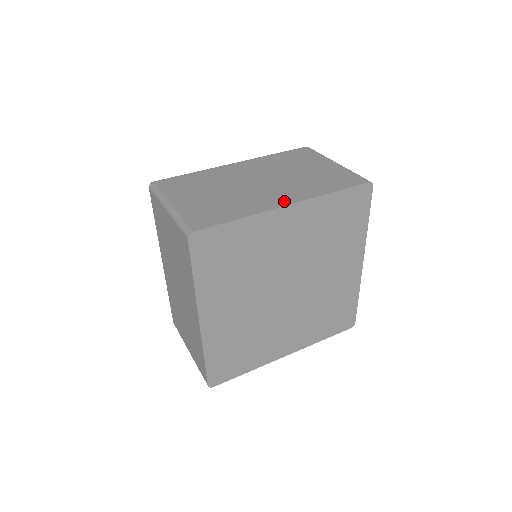
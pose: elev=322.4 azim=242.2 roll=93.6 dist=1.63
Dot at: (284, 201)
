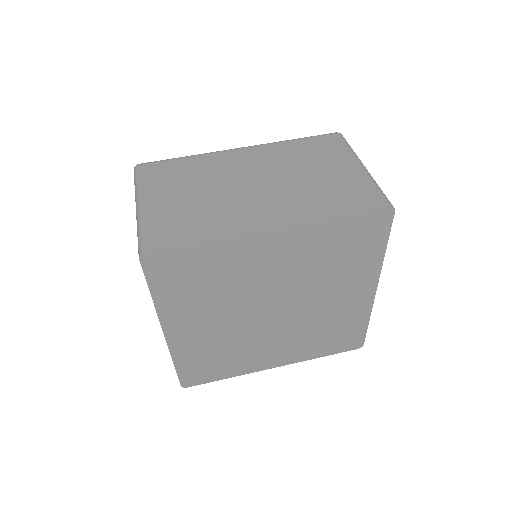
Dot at: (269, 221)
